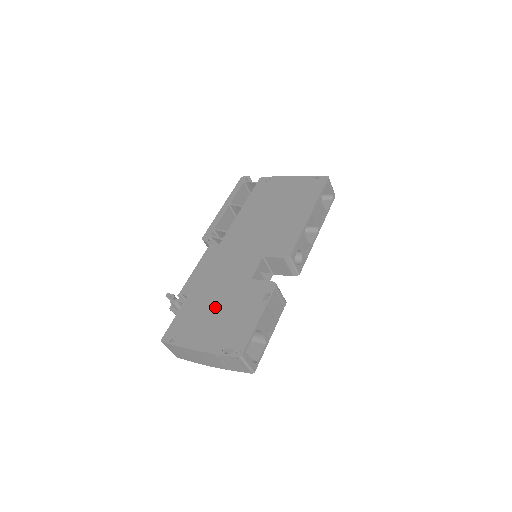
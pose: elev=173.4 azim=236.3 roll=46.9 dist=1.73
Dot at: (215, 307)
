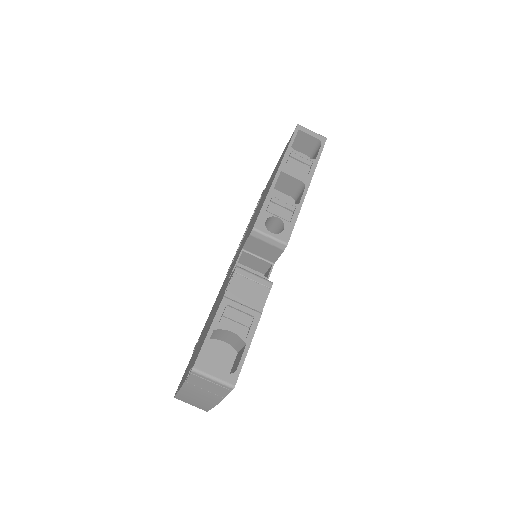
Dot at: (204, 331)
